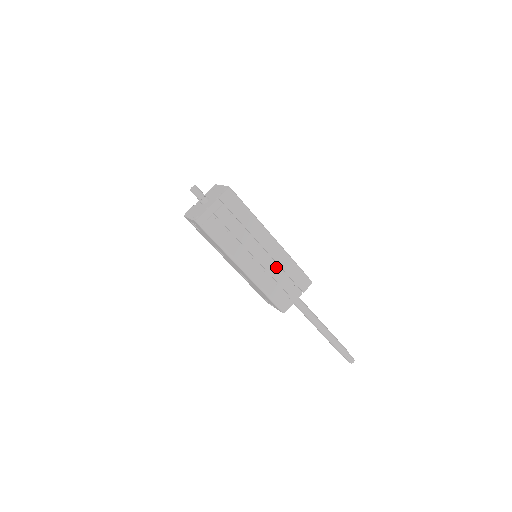
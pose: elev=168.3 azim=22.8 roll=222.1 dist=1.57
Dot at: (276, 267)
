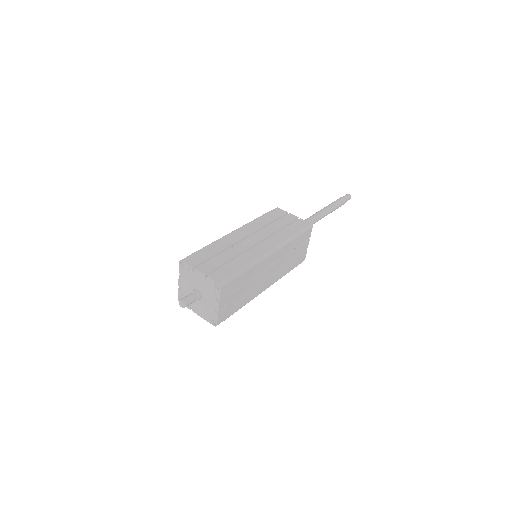
Dot at: (285, 258)
